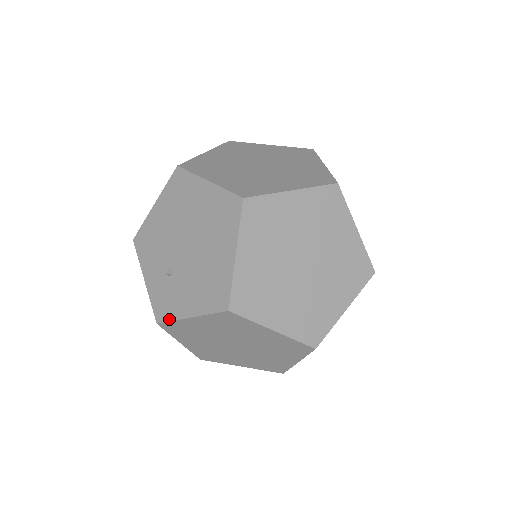
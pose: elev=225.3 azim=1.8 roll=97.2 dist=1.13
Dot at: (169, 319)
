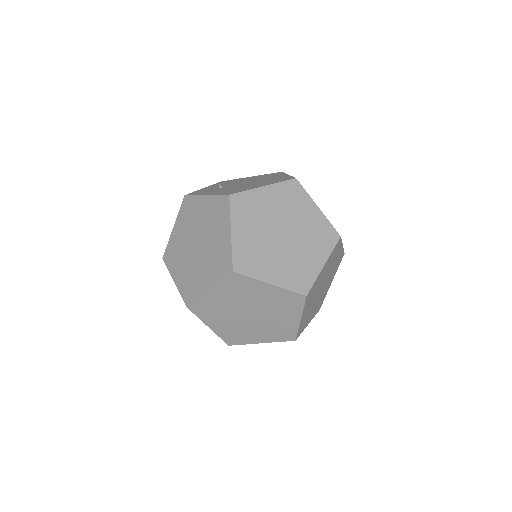
Dot at: (194, 195)
